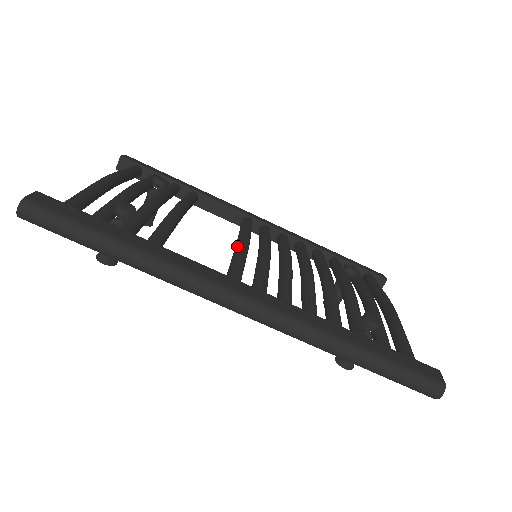
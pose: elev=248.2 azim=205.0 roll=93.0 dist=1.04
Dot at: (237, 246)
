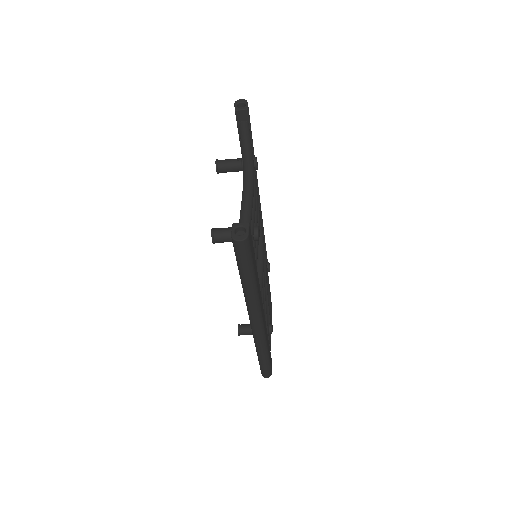
Dot at: (262, 260)
